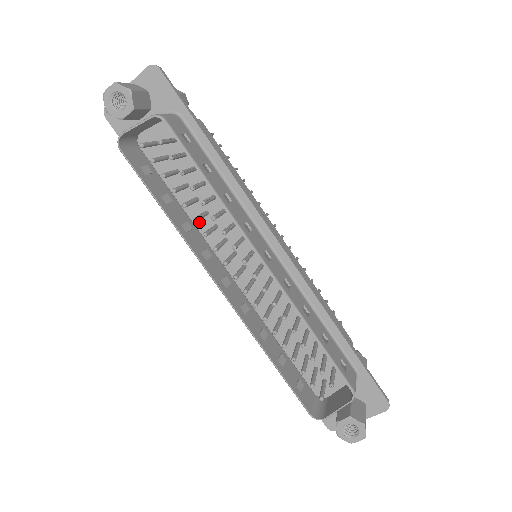
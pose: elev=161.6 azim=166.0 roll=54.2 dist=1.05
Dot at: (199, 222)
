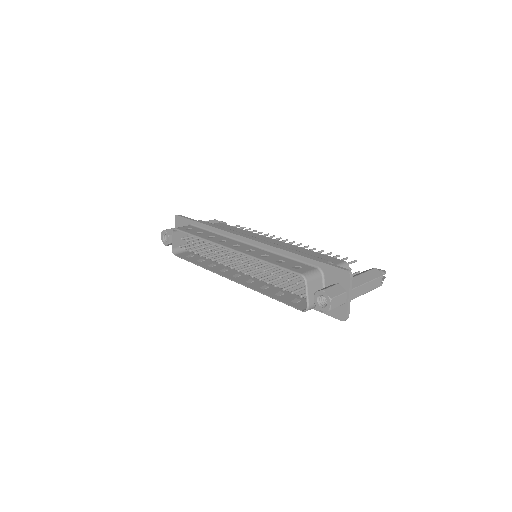
Dot at: occluded
